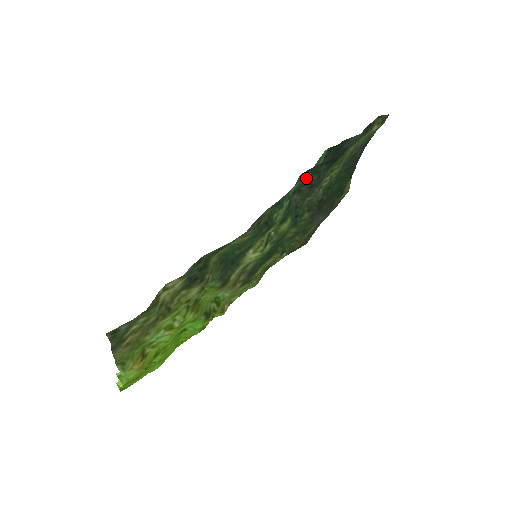
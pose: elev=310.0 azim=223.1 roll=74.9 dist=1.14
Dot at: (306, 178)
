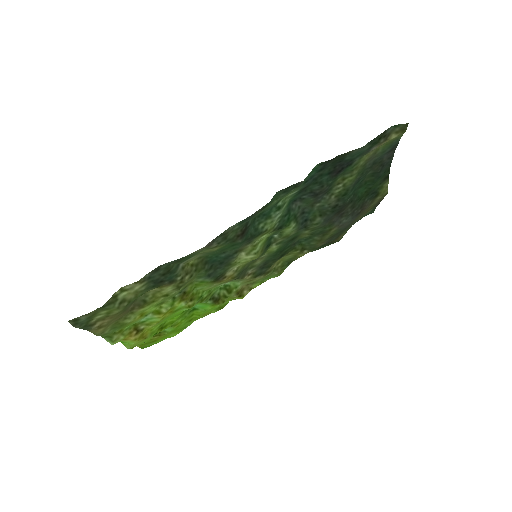
Dot at: (303, 189)
